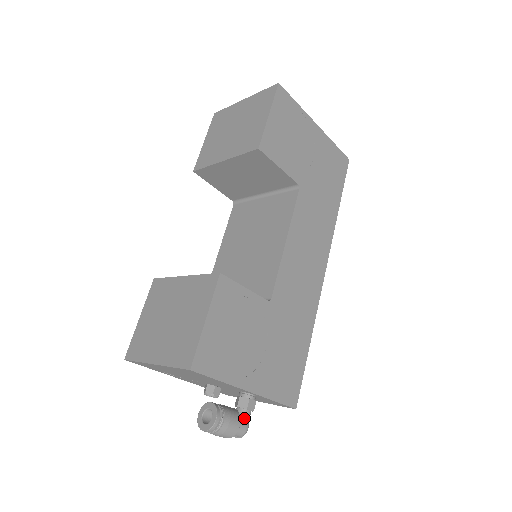
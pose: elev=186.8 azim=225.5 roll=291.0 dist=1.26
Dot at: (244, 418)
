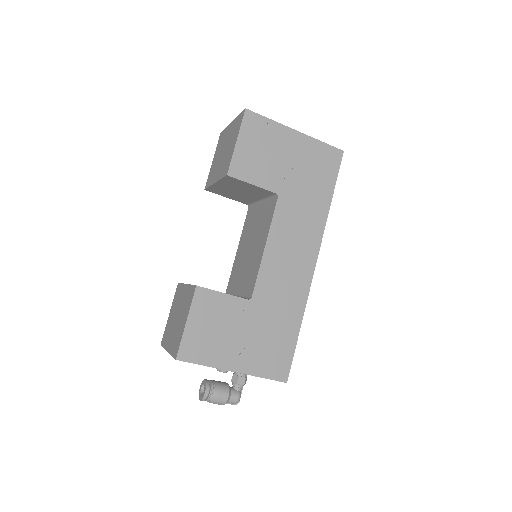
Dot at: (236, 390)
